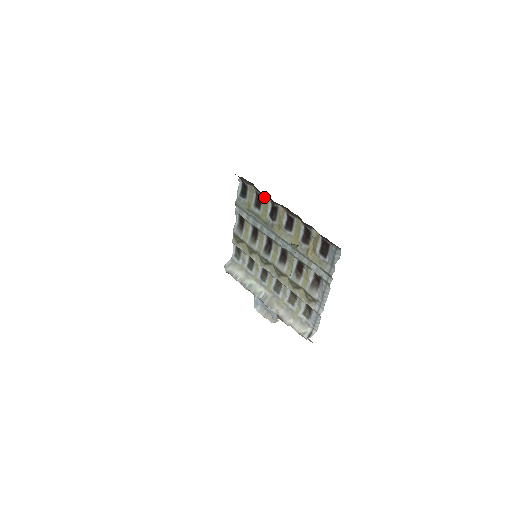
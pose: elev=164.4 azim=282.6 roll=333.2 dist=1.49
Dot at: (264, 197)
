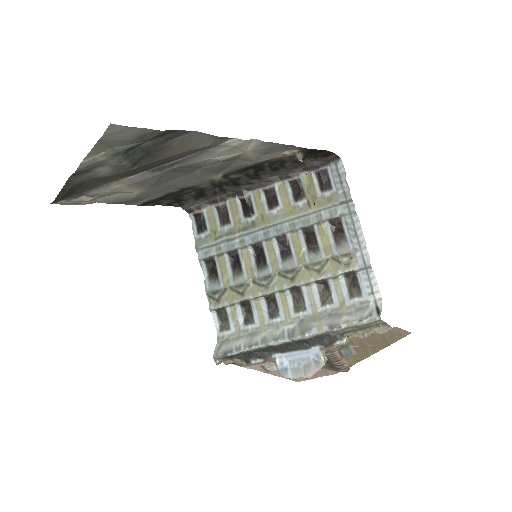
Dot at: (229, 203)
